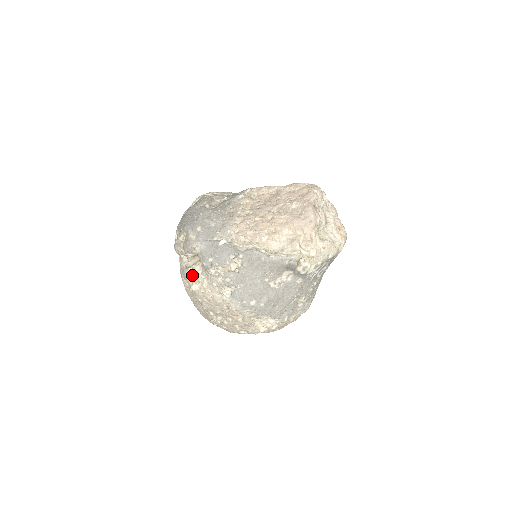
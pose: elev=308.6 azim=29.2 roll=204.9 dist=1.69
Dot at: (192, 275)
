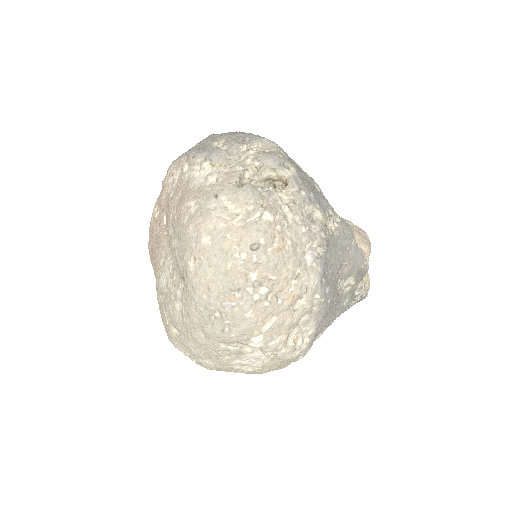
Dot at: (266, 198)
